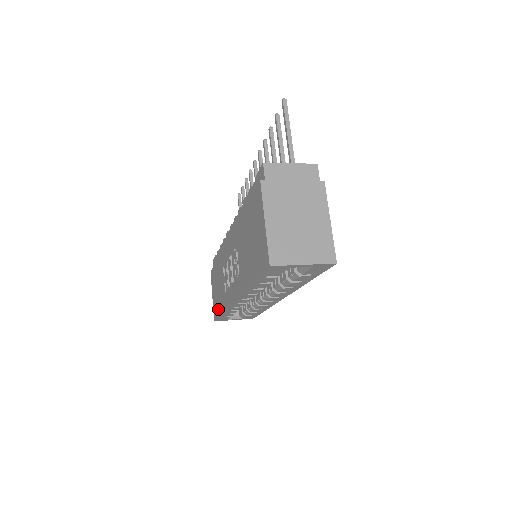
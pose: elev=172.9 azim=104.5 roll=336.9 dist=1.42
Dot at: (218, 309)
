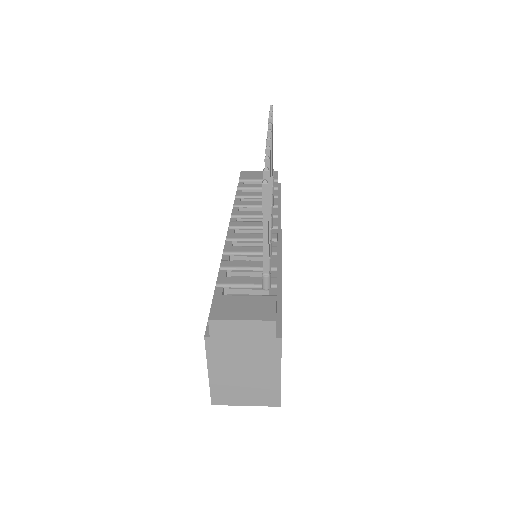
Dot at: occluded
